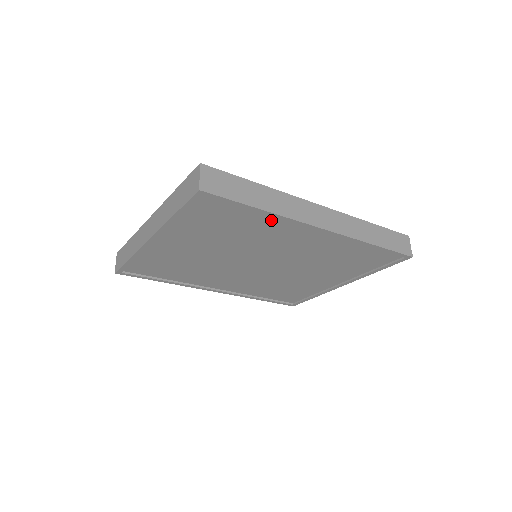
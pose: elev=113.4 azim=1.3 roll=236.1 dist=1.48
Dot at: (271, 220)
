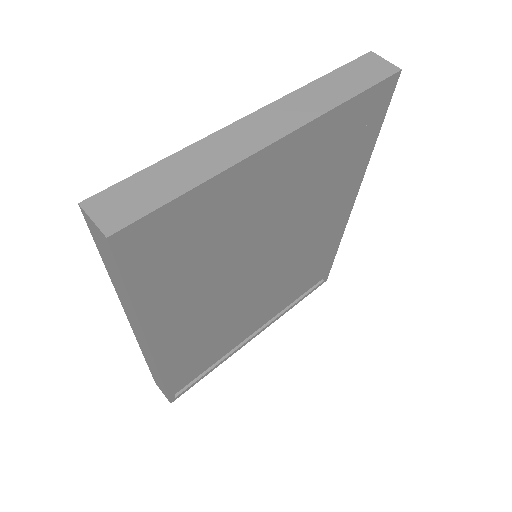
Dot at: (349, 171)
